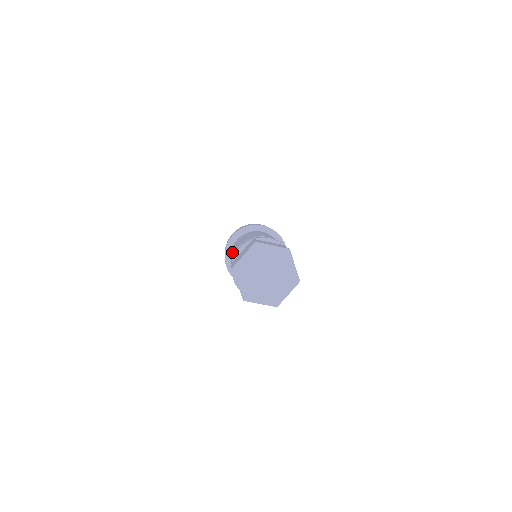
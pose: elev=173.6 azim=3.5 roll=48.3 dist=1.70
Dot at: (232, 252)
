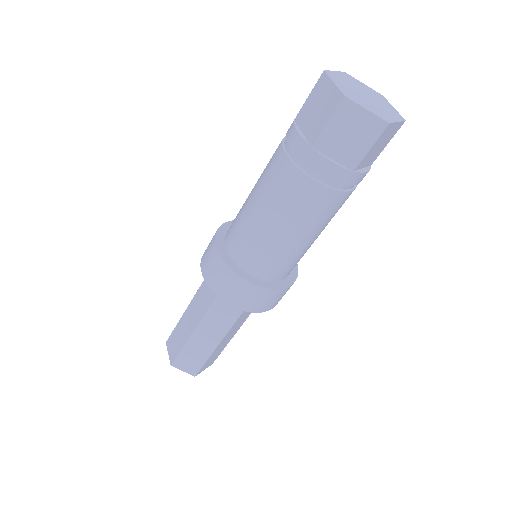
Dot at: occluded
